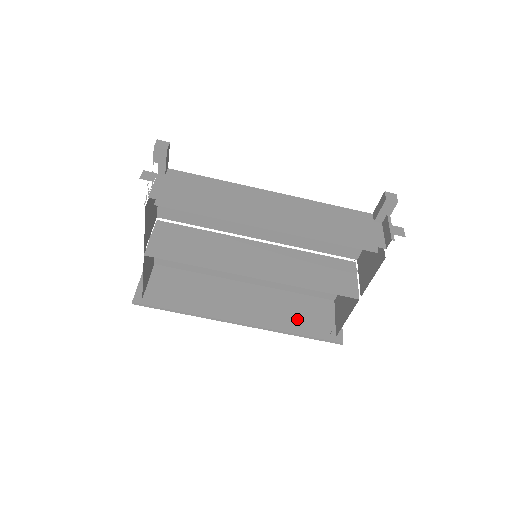
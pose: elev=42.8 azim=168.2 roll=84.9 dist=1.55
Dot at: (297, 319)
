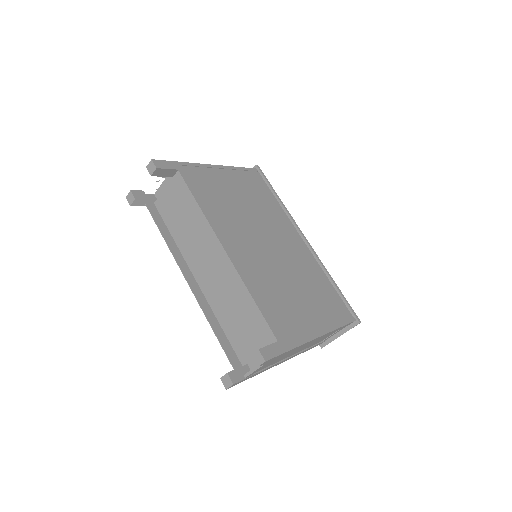
Dot at: occluded
